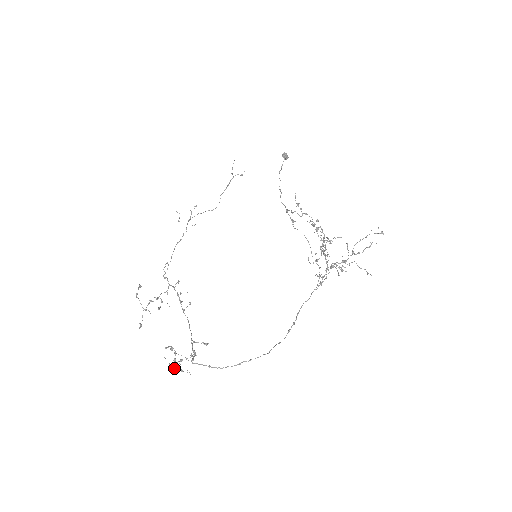
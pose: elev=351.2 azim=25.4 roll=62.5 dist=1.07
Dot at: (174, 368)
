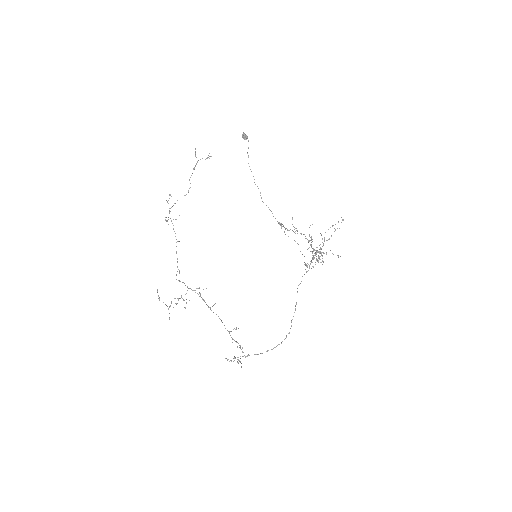
Dot at: occluded
